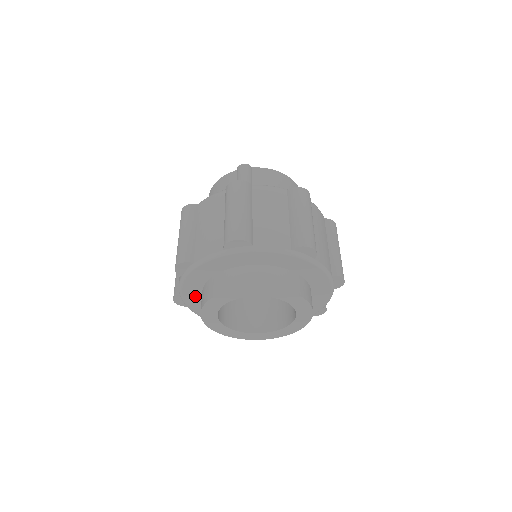
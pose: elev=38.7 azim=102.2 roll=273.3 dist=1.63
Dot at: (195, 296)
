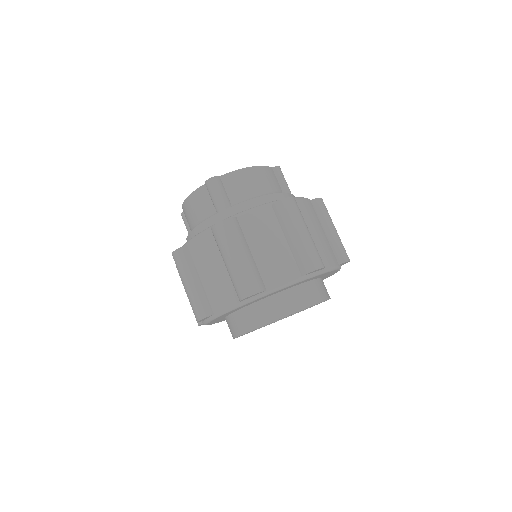
Dot at: (219, 320)
